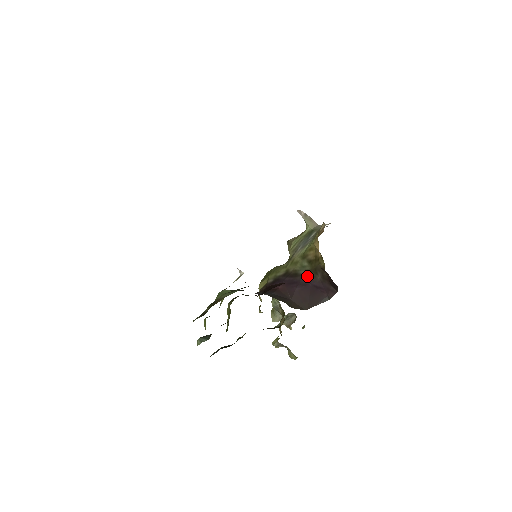
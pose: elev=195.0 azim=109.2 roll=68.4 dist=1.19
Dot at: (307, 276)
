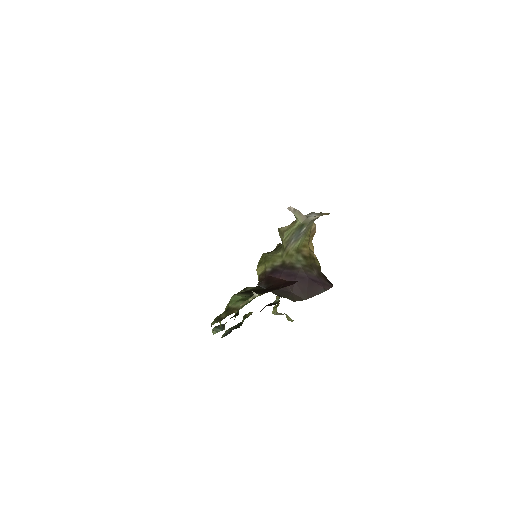
Dot at: (303, 270)
